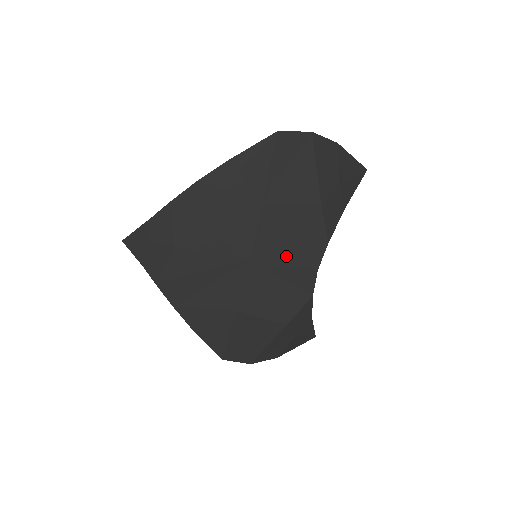
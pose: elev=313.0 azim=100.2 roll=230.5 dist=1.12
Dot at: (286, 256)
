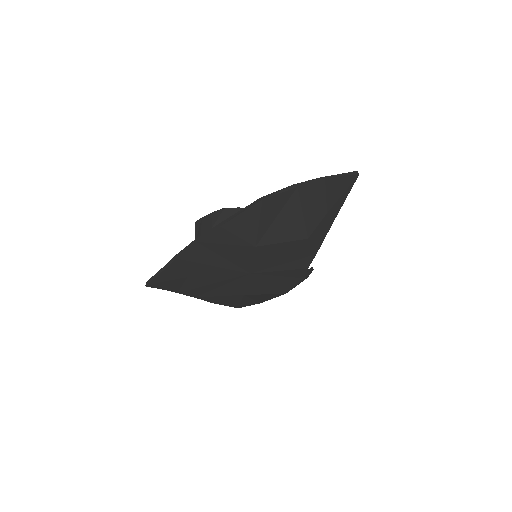
Dot at: (280, 267)
